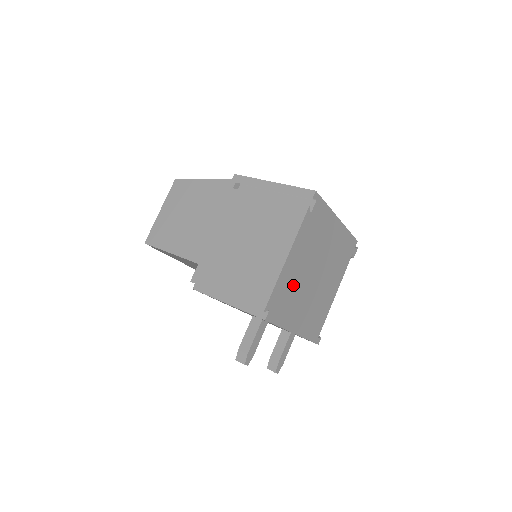
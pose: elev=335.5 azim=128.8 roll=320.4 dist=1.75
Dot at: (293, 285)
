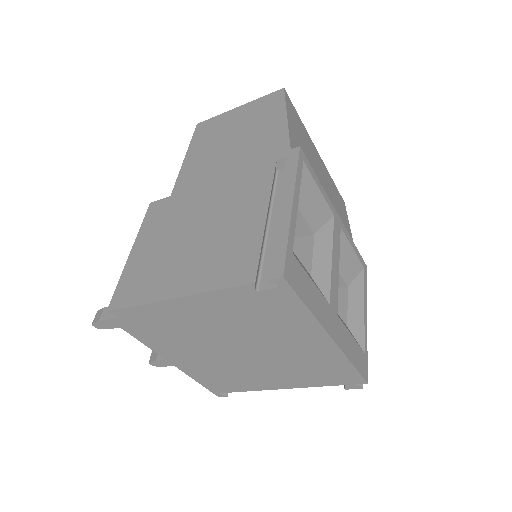
Dot at: (181, 328)
